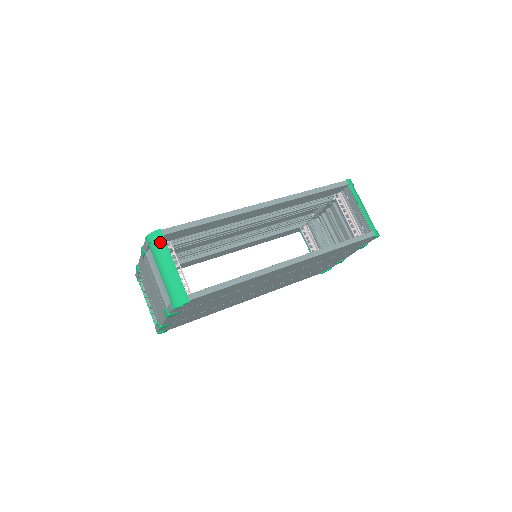
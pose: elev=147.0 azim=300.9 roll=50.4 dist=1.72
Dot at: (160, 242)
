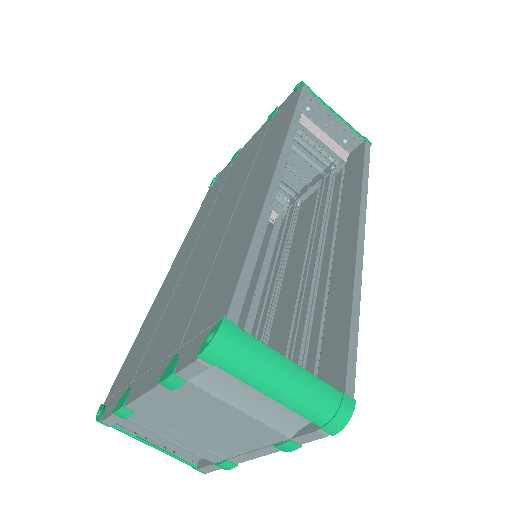
Dot at: (242, 343)
